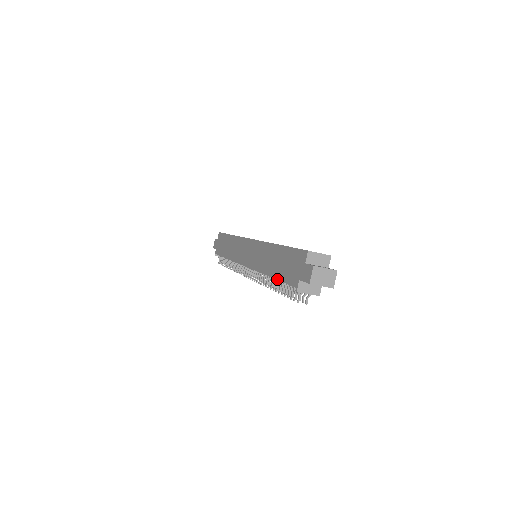
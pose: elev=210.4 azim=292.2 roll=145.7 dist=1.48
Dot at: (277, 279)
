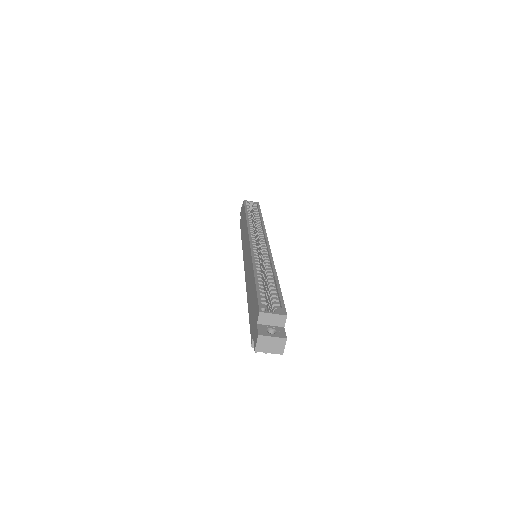
Dot at: occluded
